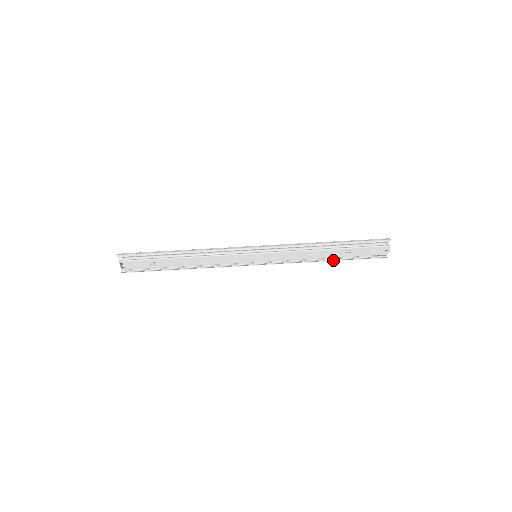
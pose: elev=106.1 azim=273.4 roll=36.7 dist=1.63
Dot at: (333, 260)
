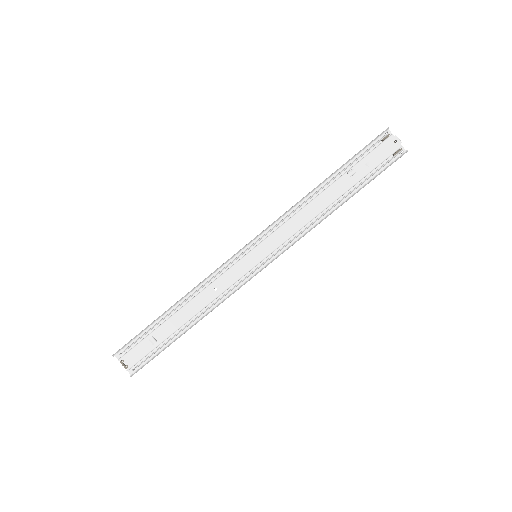
Dot at: (346, 199)
